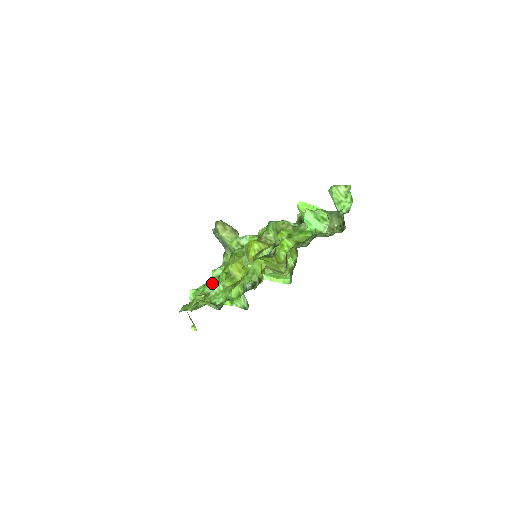
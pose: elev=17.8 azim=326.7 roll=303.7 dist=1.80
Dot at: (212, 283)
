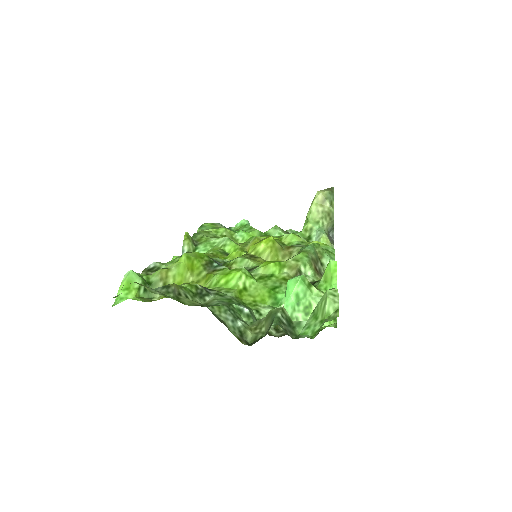
Dot at: (254, 234)
